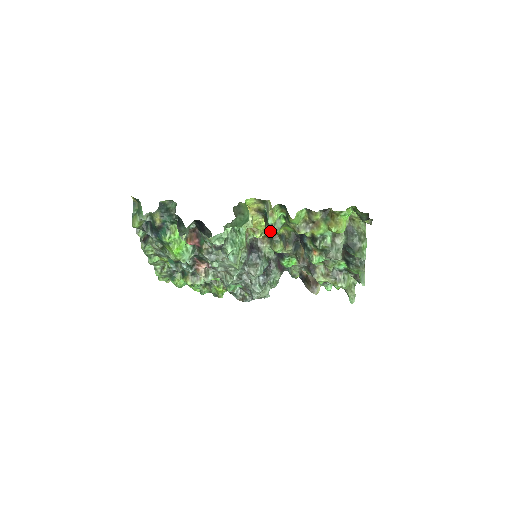
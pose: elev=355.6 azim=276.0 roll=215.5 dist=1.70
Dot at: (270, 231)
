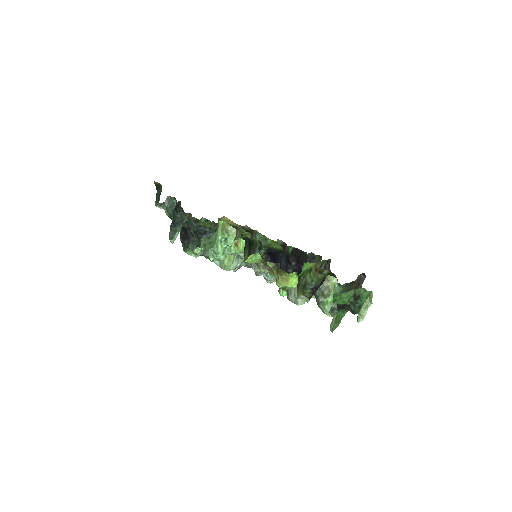
Dot at: occluded
